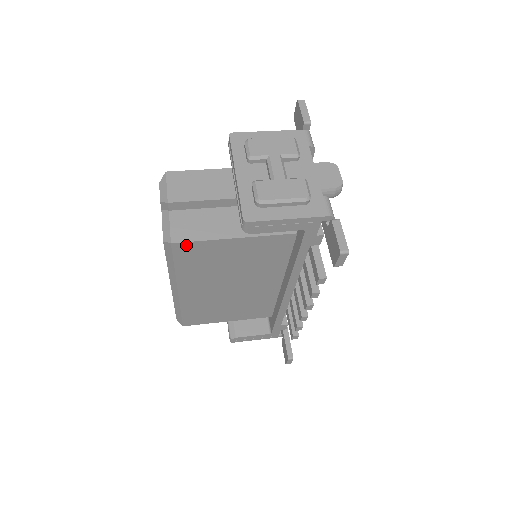
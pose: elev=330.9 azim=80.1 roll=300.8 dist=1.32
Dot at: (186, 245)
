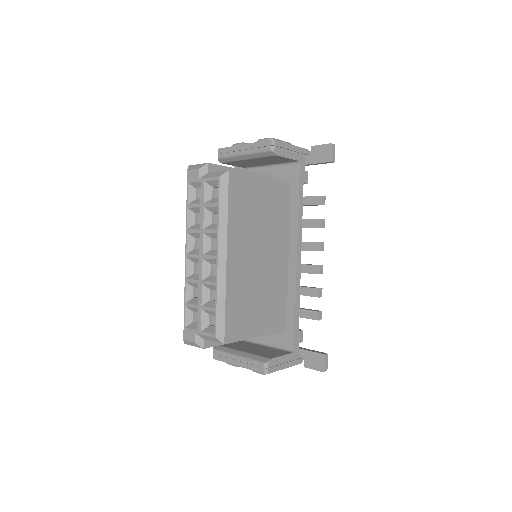
Dot at: (237, 177)
